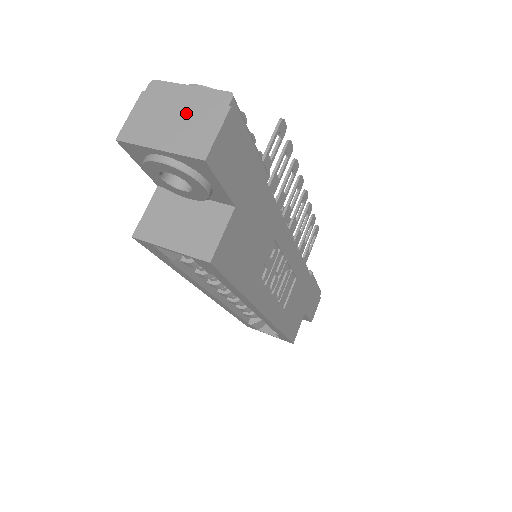
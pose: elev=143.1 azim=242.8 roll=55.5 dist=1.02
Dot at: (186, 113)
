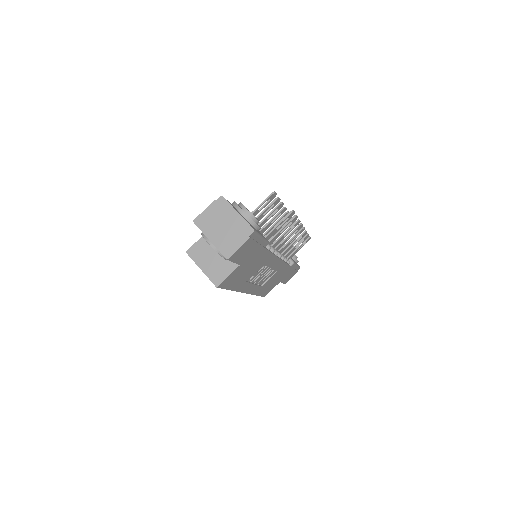
Dot at: (229, 228)
